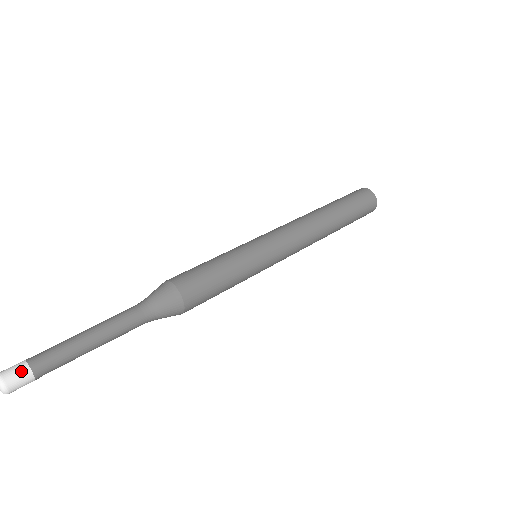
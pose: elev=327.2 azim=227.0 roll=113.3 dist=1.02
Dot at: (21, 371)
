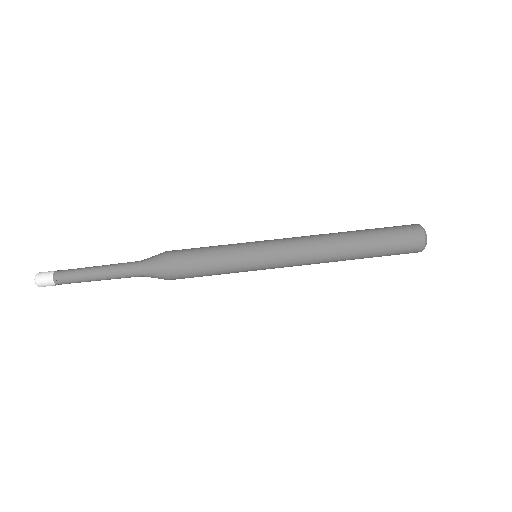
Dot at: (50, 285)
